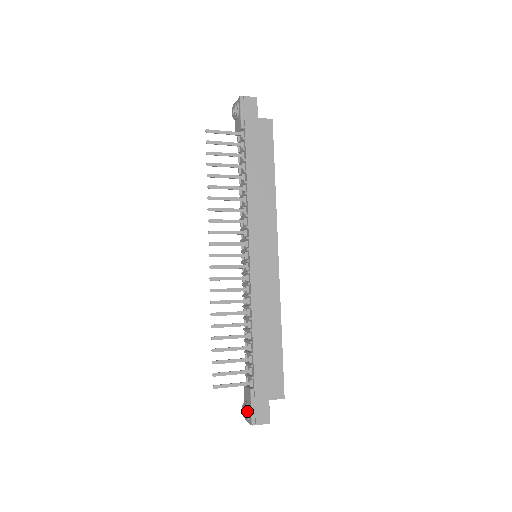
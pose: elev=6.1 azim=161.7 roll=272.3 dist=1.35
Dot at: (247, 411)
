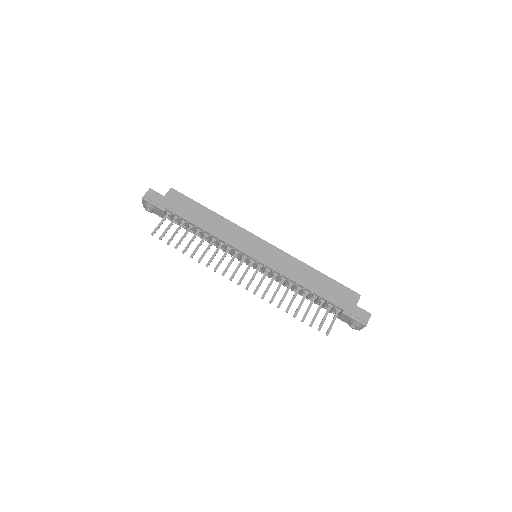
Dot at: (355, 324)
